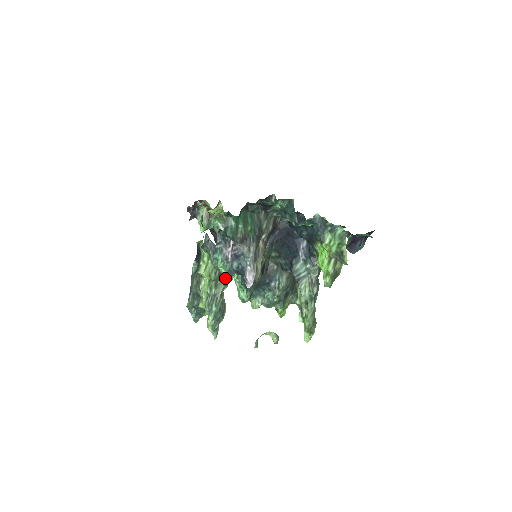
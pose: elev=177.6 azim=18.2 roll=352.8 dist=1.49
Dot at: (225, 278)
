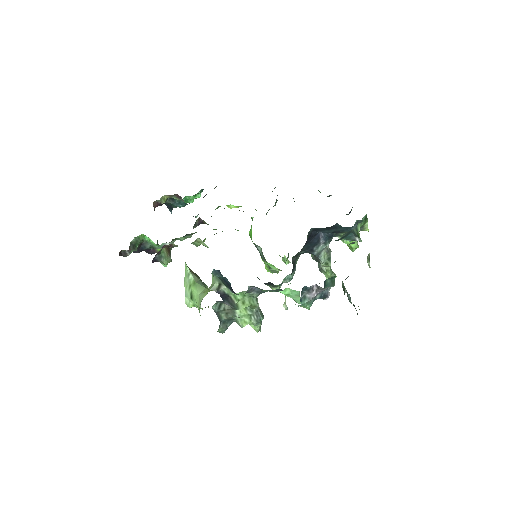
Dot at: (309, 308)
